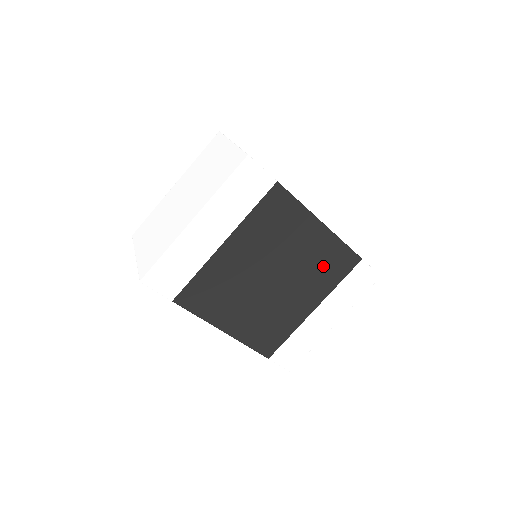
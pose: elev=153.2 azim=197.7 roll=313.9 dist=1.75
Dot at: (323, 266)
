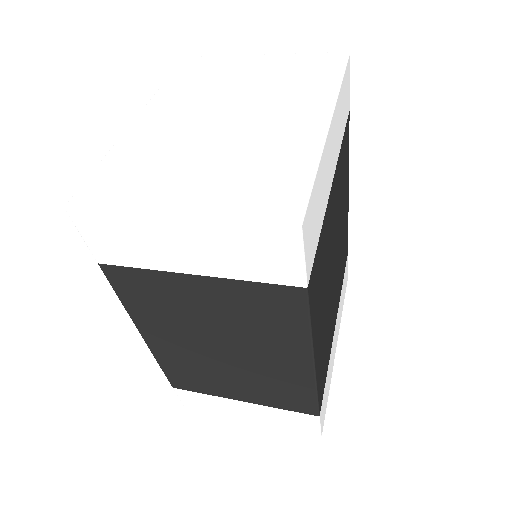
Dot at: (343, 254)
